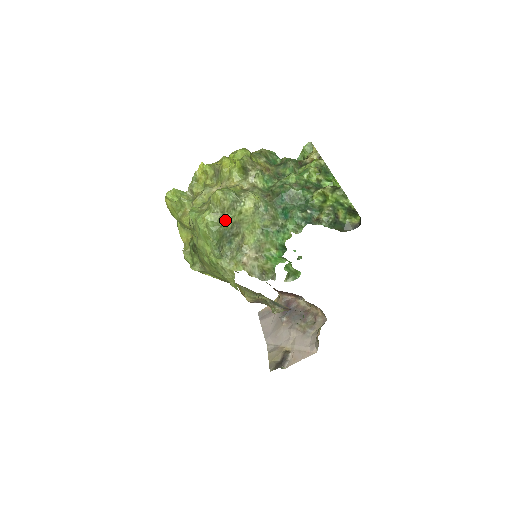
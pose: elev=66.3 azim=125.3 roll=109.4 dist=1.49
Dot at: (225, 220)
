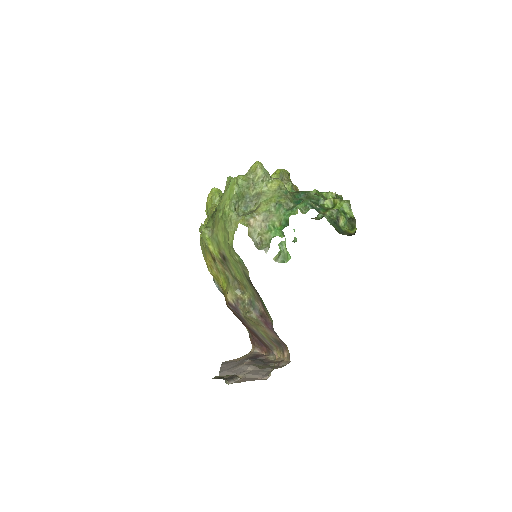
Dot at: (252, 186)
